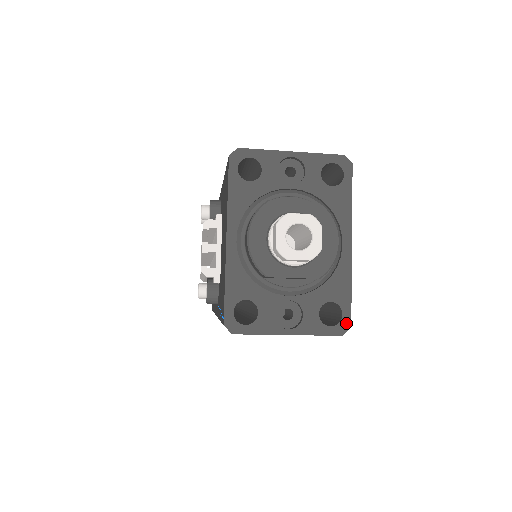
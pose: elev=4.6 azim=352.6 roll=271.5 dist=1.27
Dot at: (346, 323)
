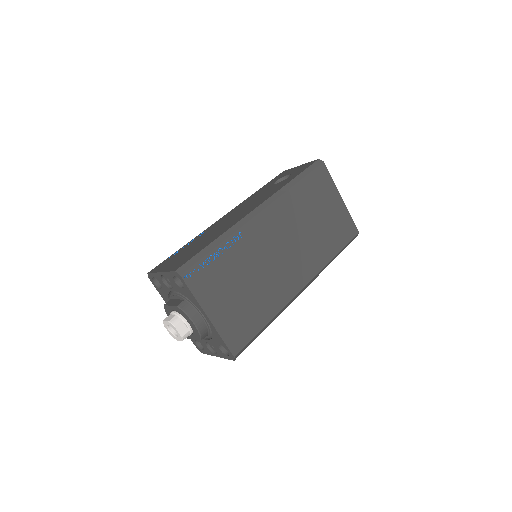
Dot at: (231, 355)
